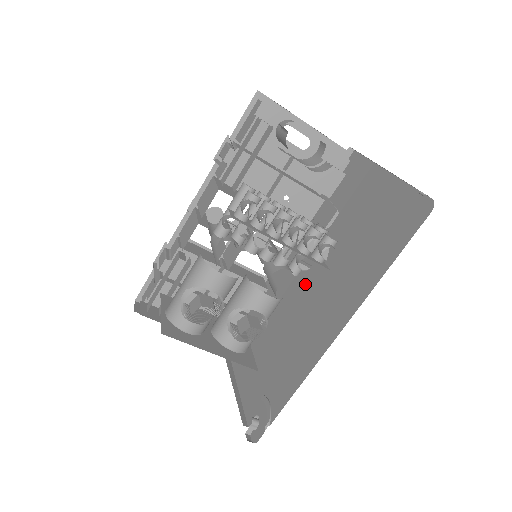
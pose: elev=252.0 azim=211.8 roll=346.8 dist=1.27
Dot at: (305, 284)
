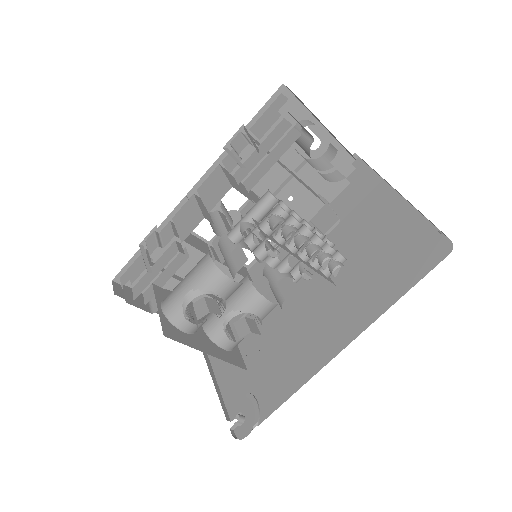
Dot at: (298, 288)
